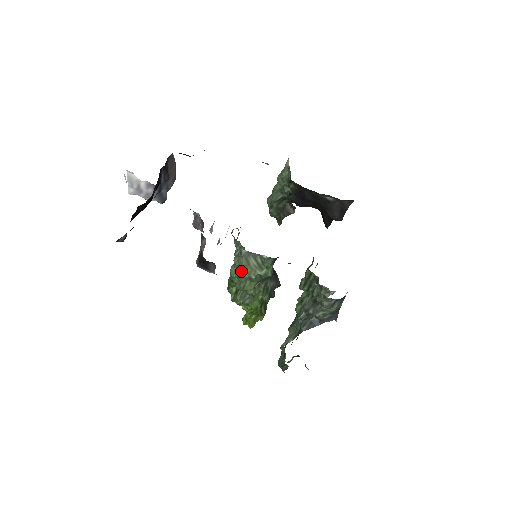
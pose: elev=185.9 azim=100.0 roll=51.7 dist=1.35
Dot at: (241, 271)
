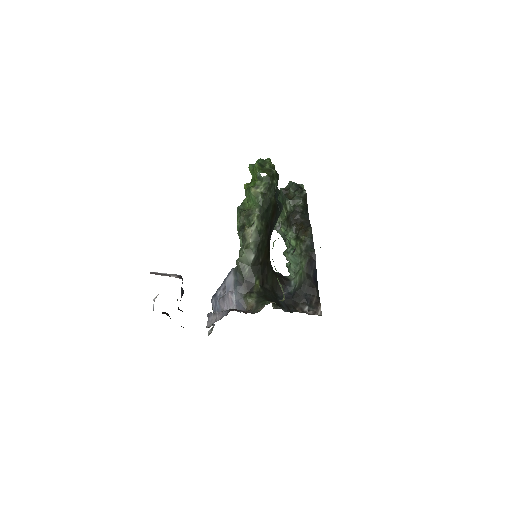
Dot at: occluded
